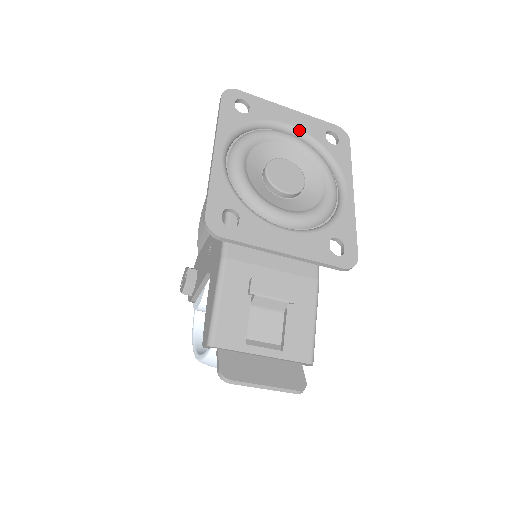
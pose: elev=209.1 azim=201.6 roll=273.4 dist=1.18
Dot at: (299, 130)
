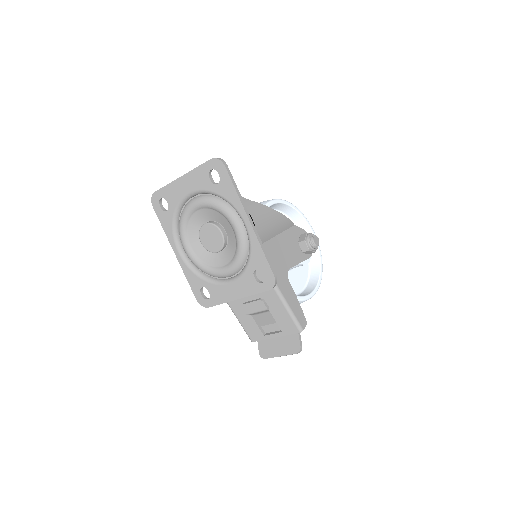
Dot at: (196, 192)
